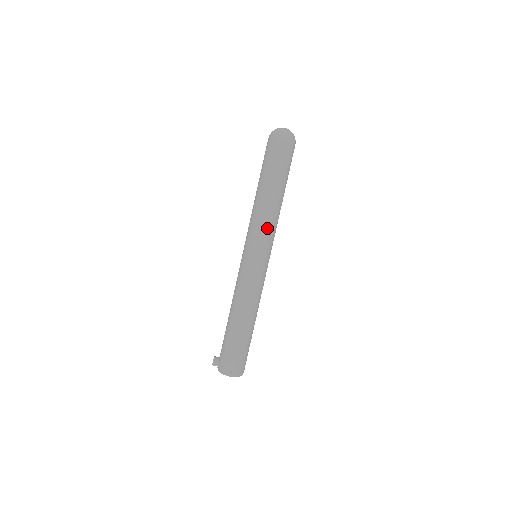
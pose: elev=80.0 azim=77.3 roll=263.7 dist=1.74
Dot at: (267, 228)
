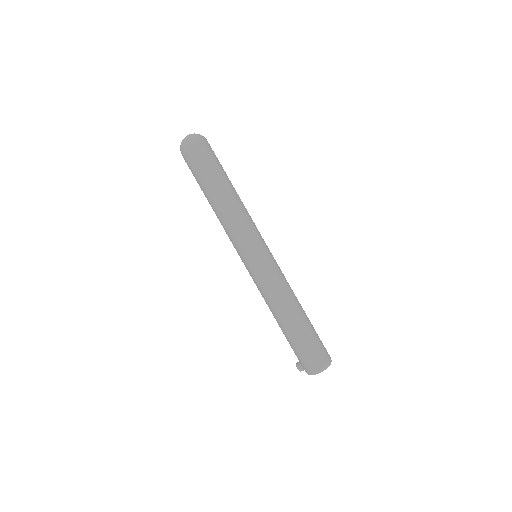
Dot at: (237, 229)
